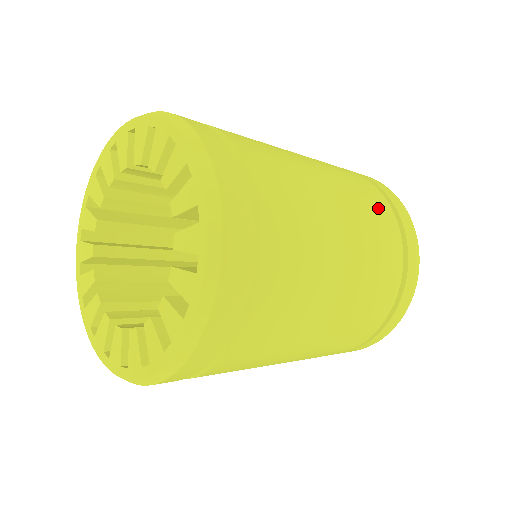
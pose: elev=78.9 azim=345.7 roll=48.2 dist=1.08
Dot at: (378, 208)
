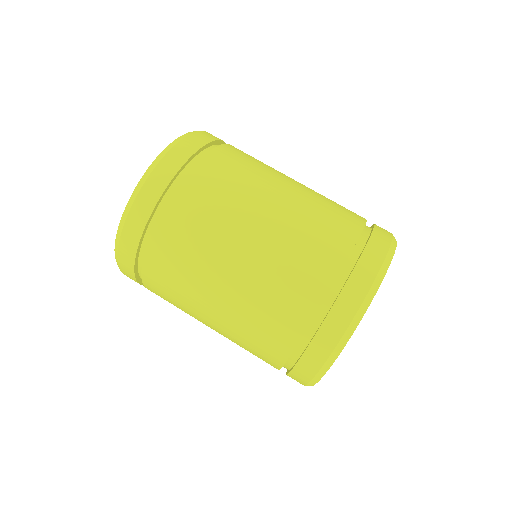
Dot at: (346, 209)
